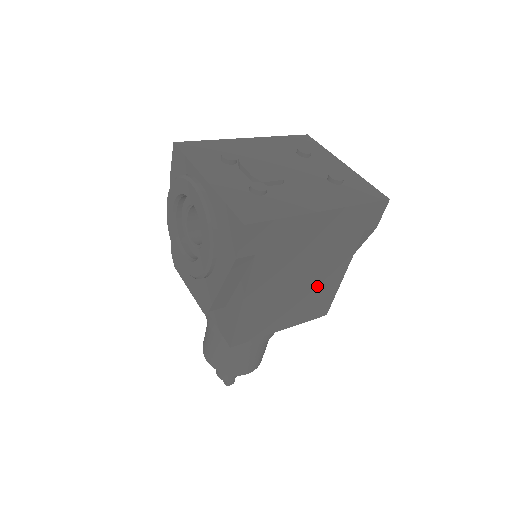
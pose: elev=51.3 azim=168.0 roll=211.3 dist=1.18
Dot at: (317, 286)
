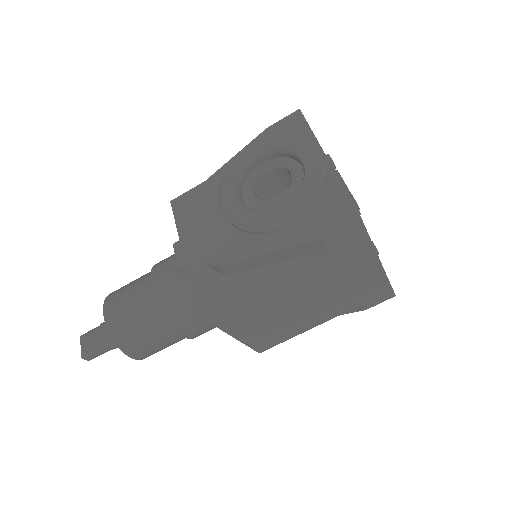
Dot at: (294, 320)
